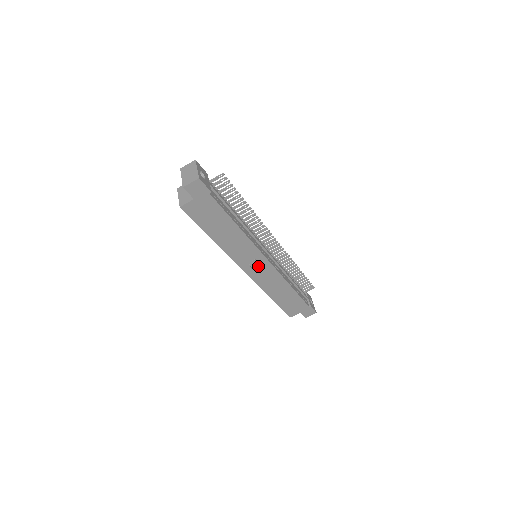
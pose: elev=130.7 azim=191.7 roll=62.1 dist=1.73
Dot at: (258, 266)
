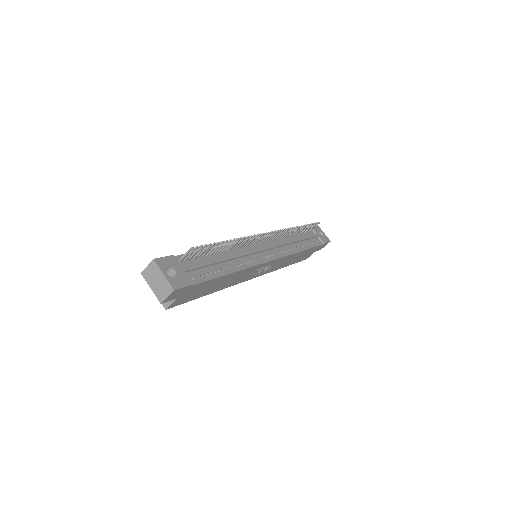
Dot at: (264, 268)
